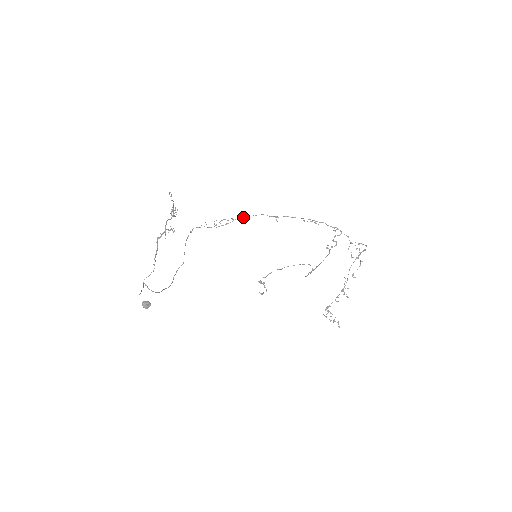
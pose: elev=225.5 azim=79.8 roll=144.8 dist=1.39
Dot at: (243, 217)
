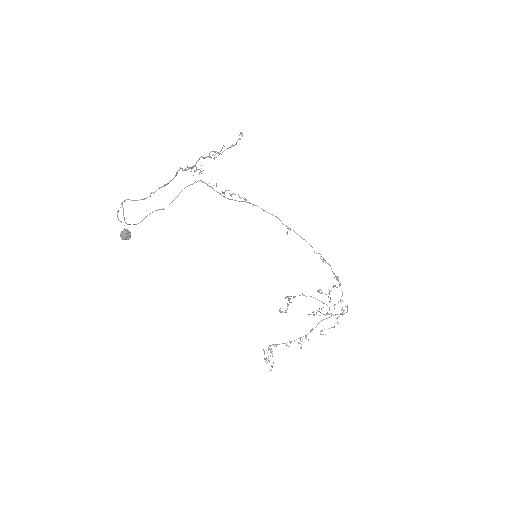
Dot at: (254, 205)
